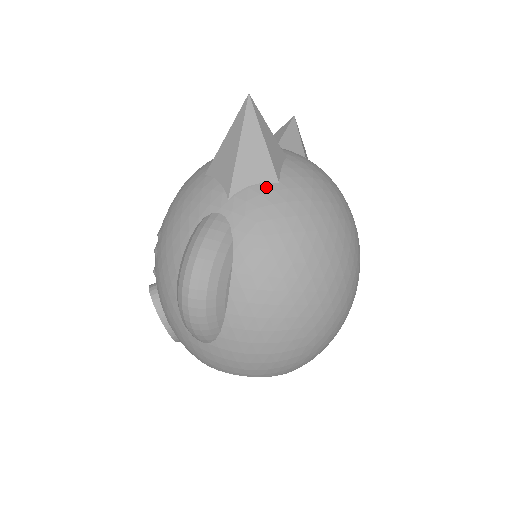
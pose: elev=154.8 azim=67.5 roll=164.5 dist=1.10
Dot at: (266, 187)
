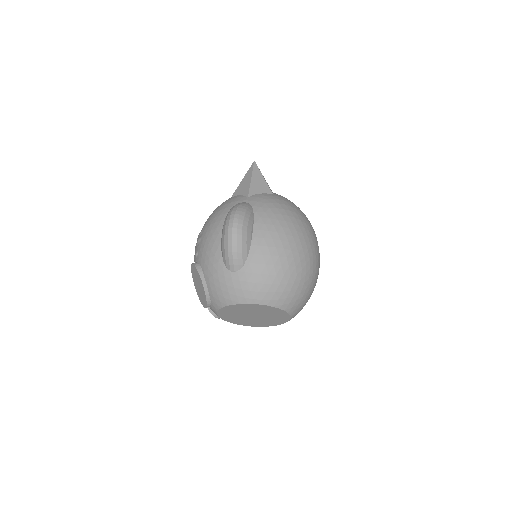
Dot at: (267, 194)
